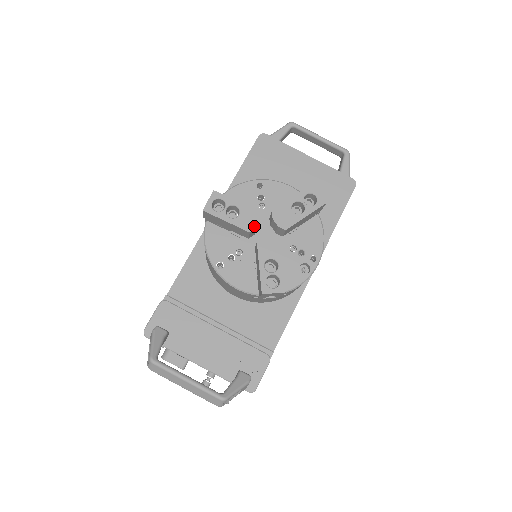
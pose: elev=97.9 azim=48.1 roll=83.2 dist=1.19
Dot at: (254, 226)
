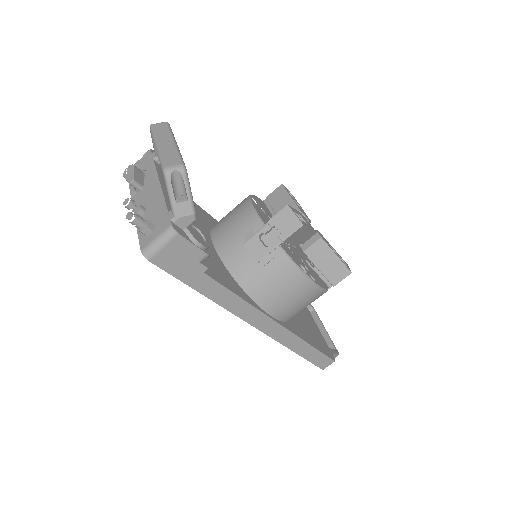
Dot at: (304, 215)
